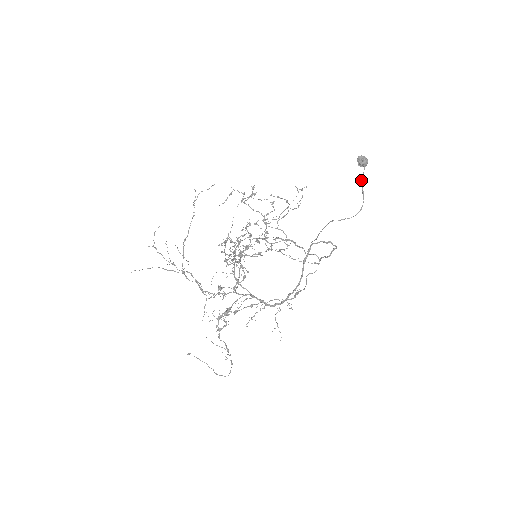
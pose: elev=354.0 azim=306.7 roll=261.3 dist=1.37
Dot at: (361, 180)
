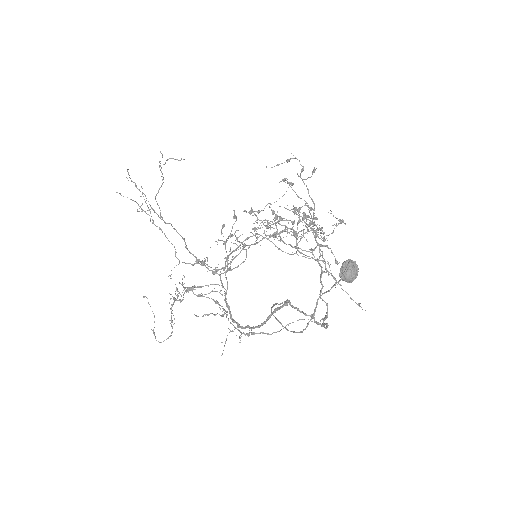
Dot at: occluded
